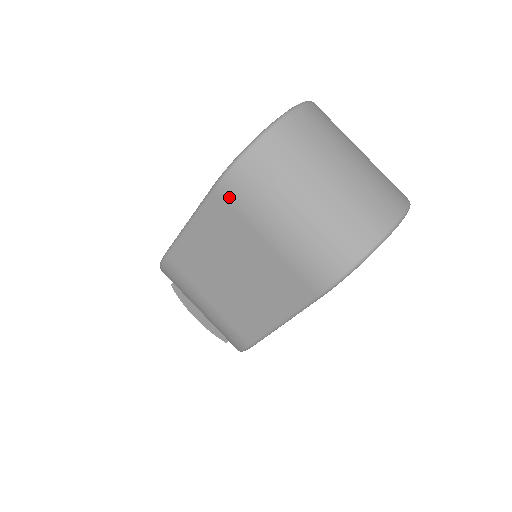
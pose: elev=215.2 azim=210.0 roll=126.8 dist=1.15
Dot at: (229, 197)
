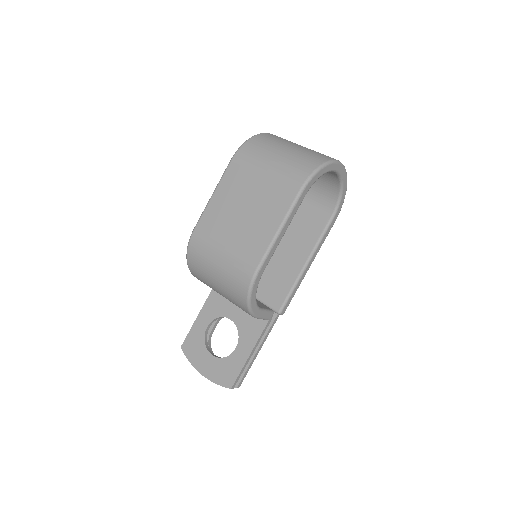
Dot at: (240, 160)
